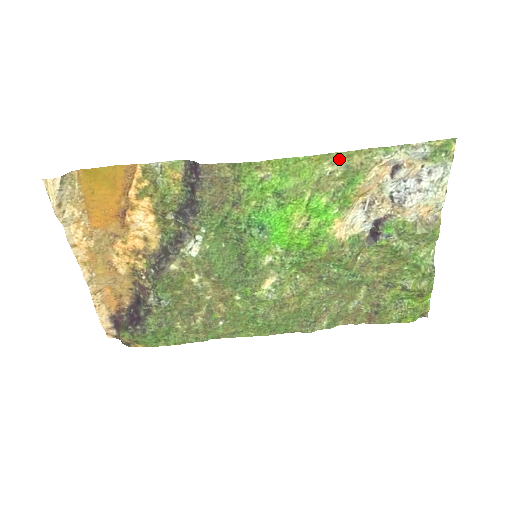
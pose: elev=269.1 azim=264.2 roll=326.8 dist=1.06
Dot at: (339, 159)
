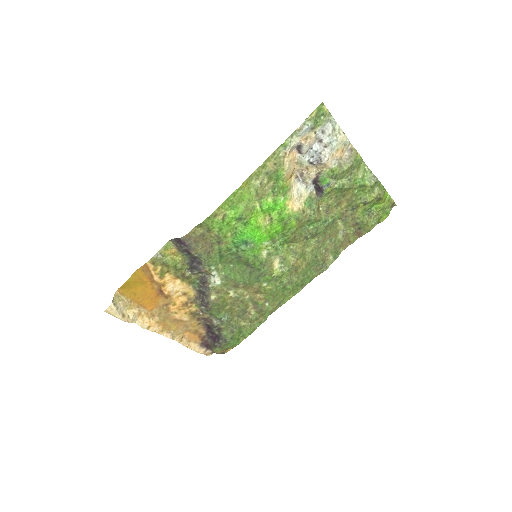
Dot at: (259, 173)
